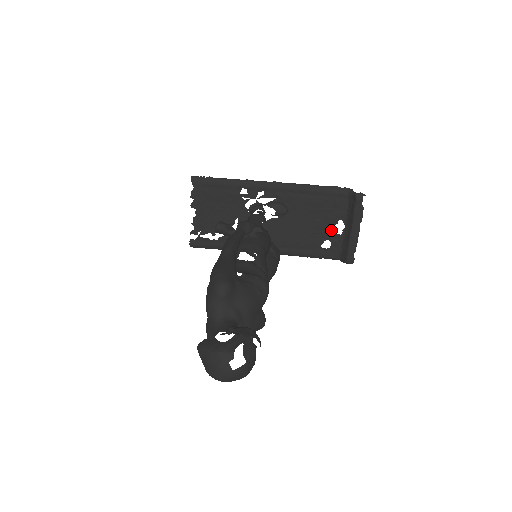
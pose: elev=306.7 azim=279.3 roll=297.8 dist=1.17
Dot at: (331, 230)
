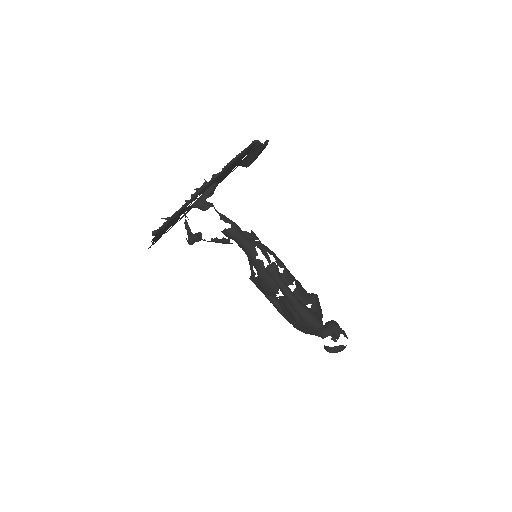
Dot at: occluded
